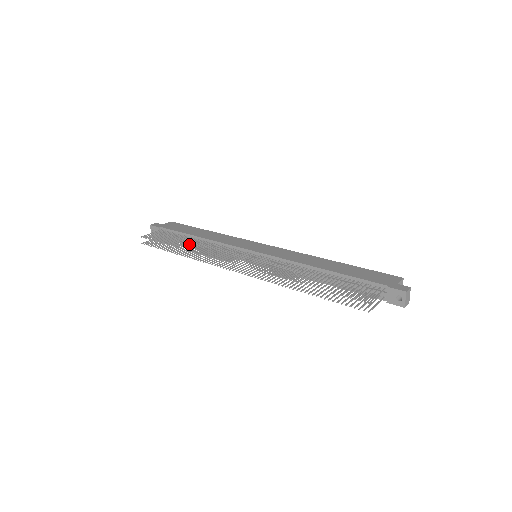
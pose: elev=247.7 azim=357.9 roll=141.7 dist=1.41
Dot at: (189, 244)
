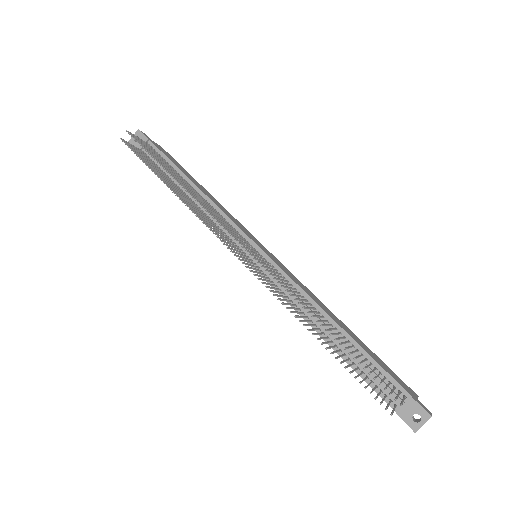
Dot at: occluded
